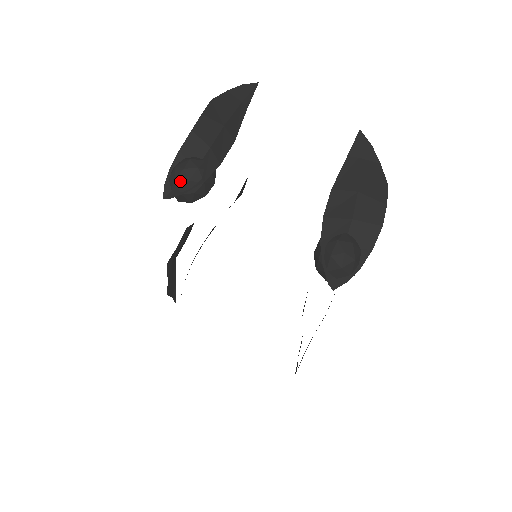
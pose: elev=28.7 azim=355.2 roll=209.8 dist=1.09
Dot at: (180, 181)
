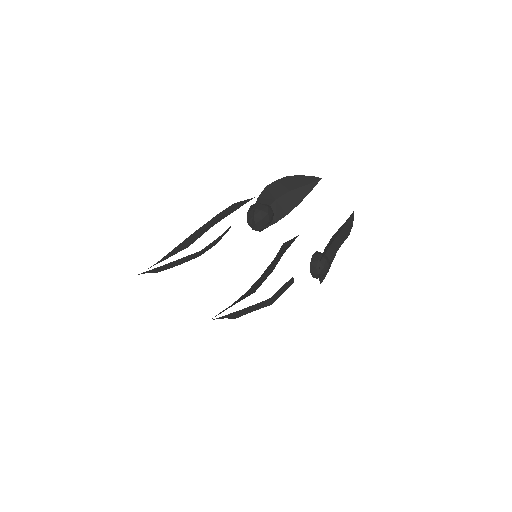
Dot at: (265, 221)
